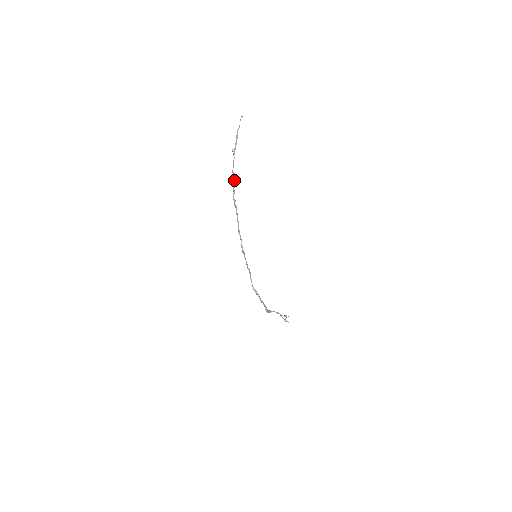
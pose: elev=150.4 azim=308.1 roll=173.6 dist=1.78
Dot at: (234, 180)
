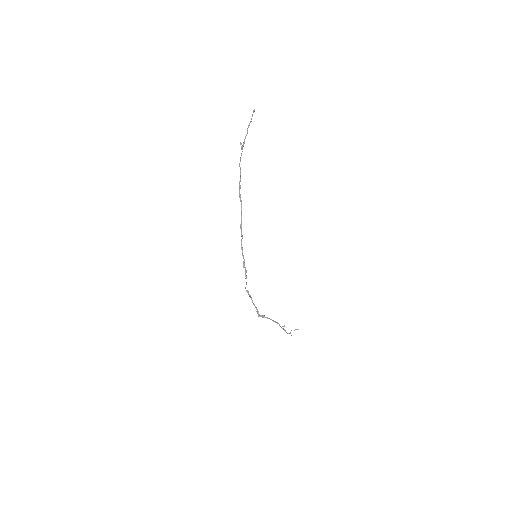
Dot at: (240, 174)
